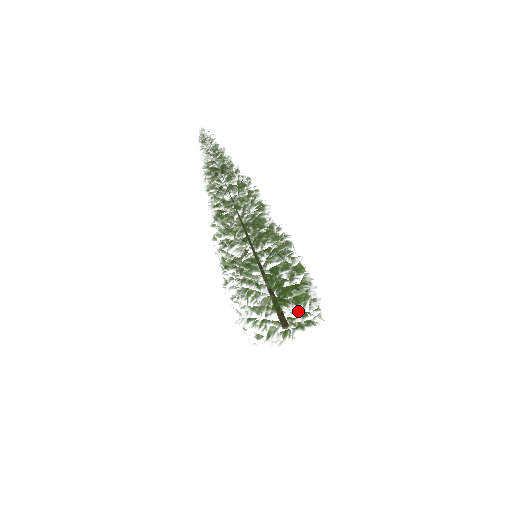
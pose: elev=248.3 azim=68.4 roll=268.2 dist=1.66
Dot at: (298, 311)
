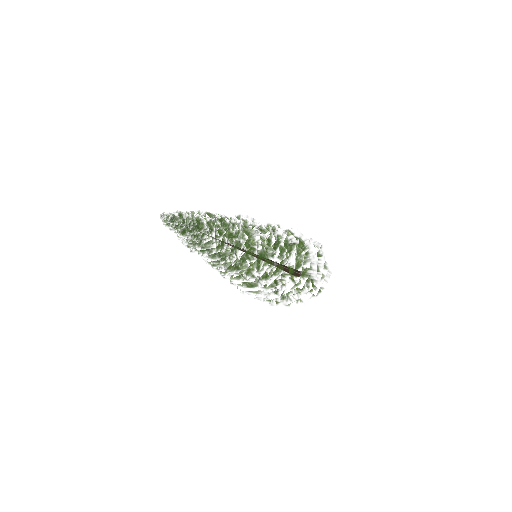
Dot at: (302, 295)
